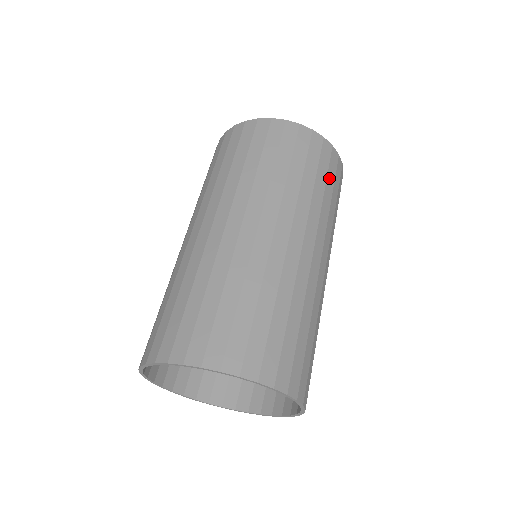
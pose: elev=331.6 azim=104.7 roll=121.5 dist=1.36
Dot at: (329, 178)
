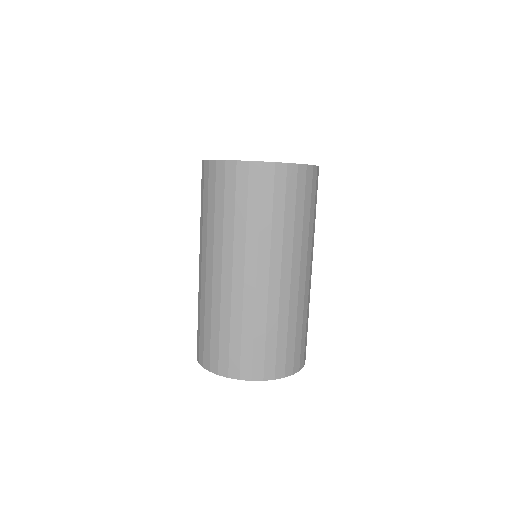
Dot at: (306, 200)
